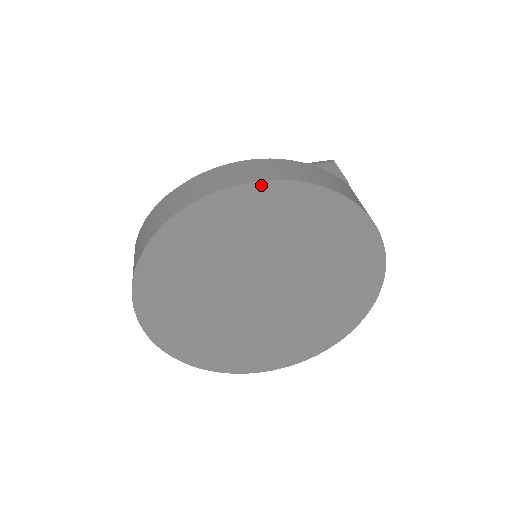
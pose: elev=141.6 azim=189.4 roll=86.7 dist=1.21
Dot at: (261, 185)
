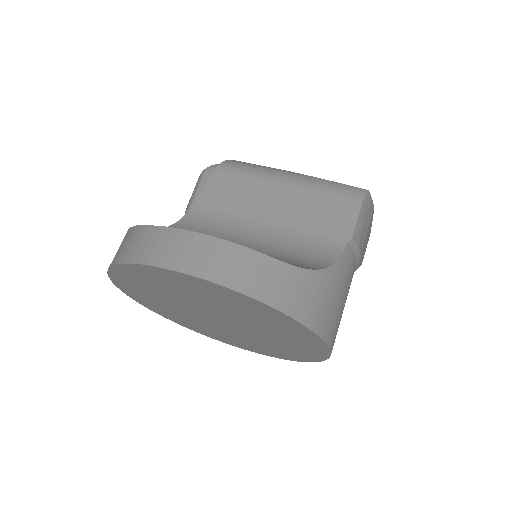
Dot at: (189, 276)
